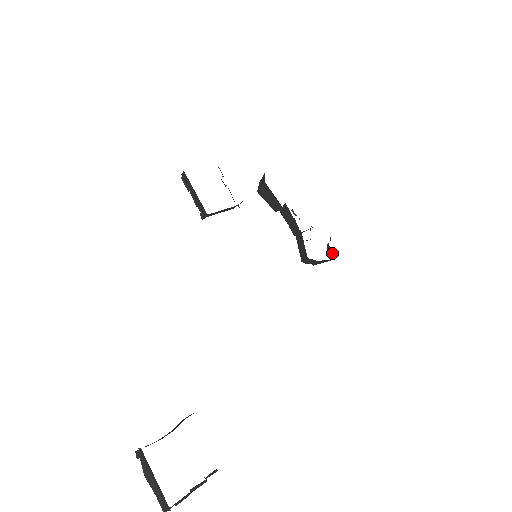
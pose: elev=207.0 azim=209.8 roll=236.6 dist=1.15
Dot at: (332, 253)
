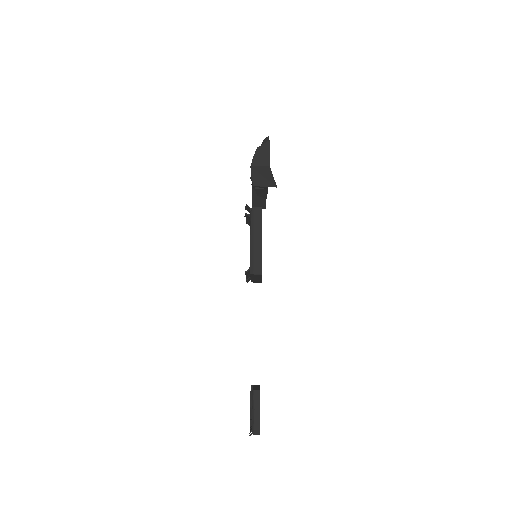
Dot at: occluded
